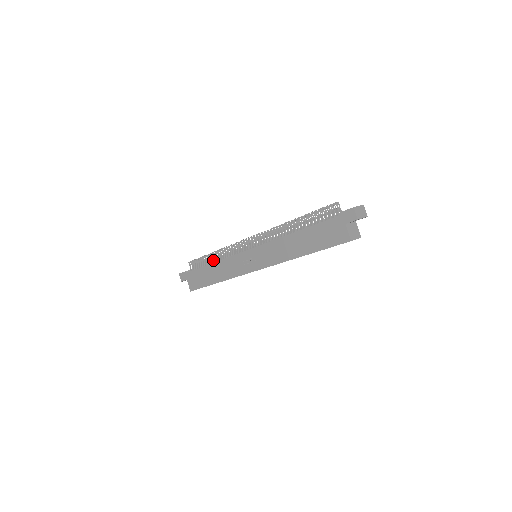
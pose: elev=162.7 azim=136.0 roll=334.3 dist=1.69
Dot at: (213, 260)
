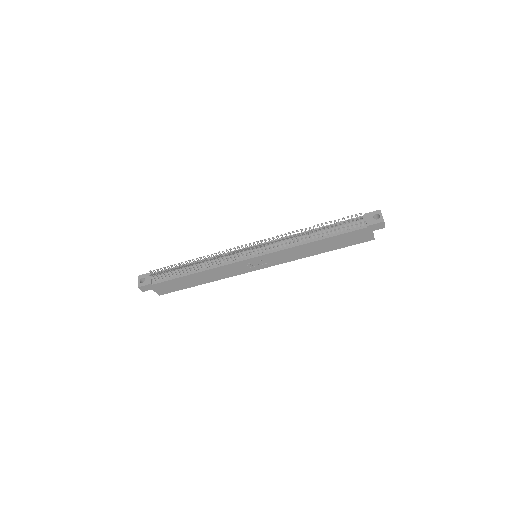
Dot at: (188, 266)
